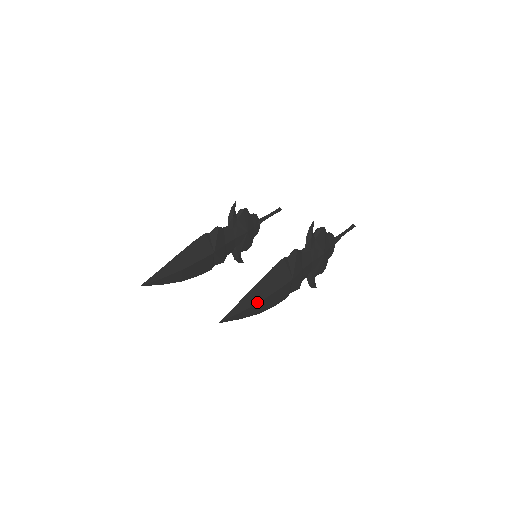
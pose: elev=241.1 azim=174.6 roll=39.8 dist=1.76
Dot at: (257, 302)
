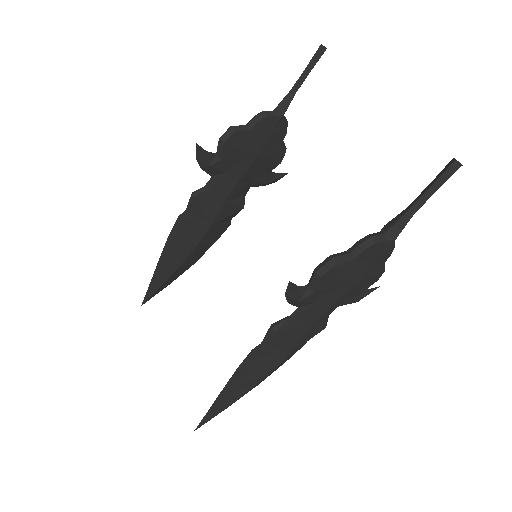
Dot at: (237, 398)
